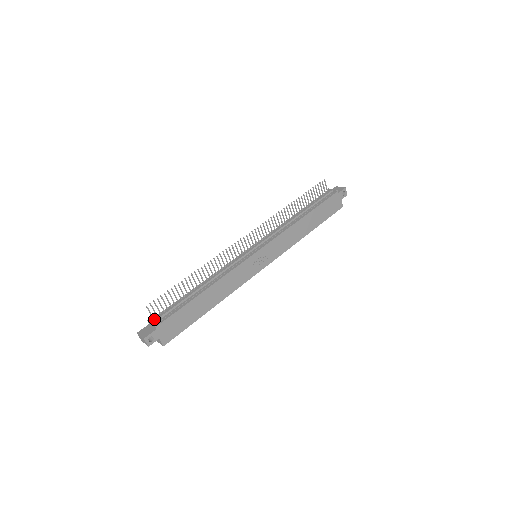
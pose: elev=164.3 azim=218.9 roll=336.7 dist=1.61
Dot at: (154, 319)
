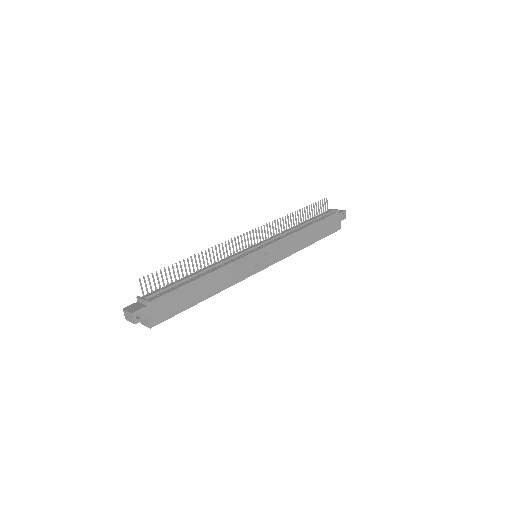
Dot at: (145, 296)
